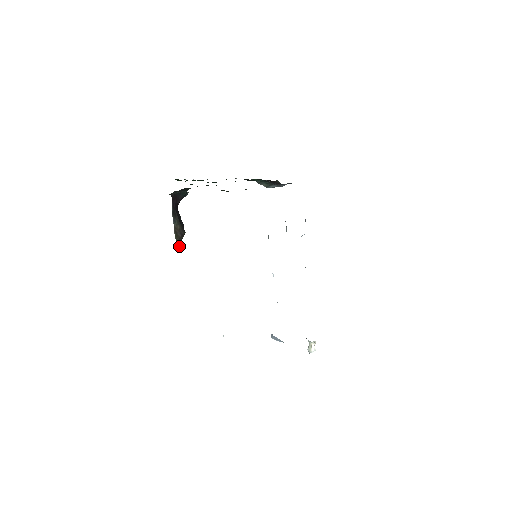
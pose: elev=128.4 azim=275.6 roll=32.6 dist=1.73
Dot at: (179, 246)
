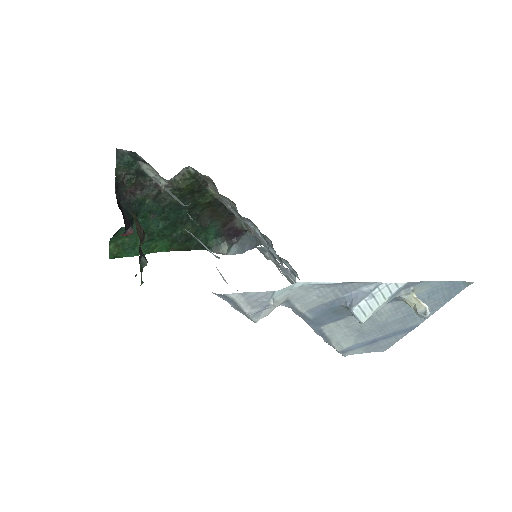
Dot at: occluded
